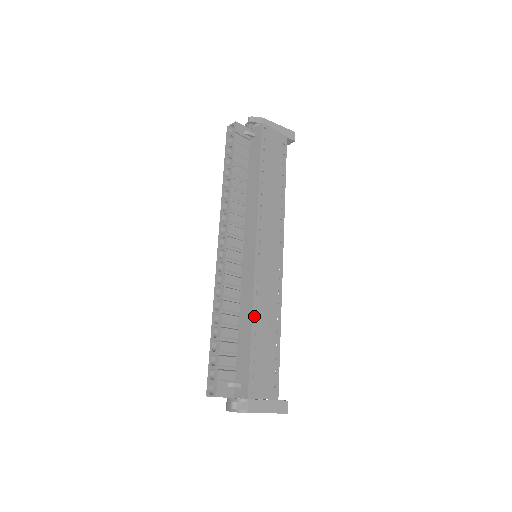
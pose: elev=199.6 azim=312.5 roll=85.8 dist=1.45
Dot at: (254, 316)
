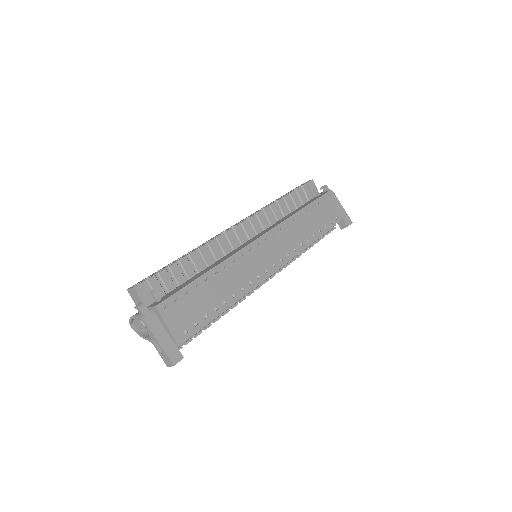
Dot at: (217, 268)
